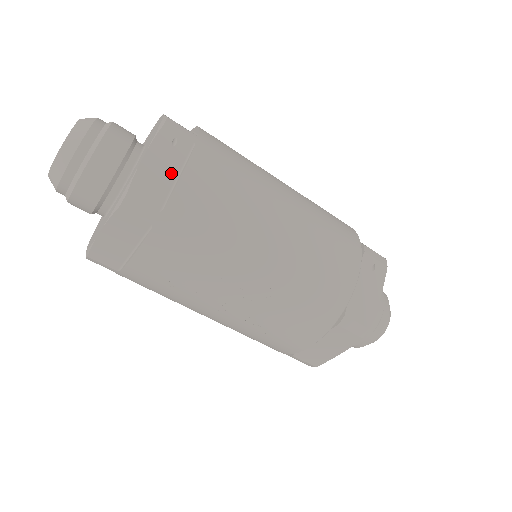
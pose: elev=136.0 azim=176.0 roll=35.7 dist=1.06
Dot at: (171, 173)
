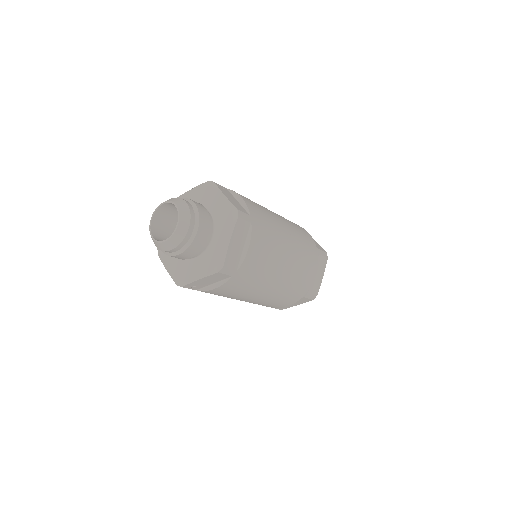
Dot at: (235, 200)
